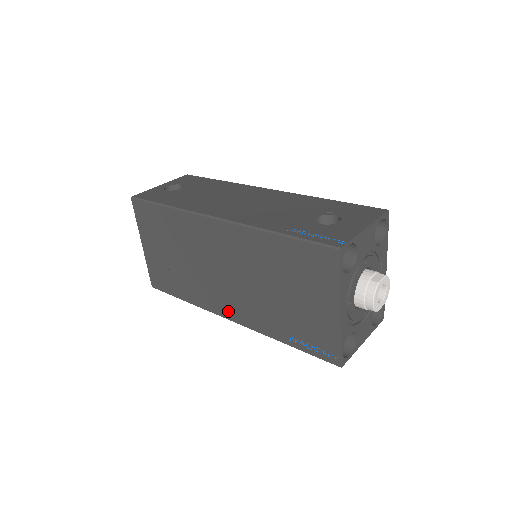
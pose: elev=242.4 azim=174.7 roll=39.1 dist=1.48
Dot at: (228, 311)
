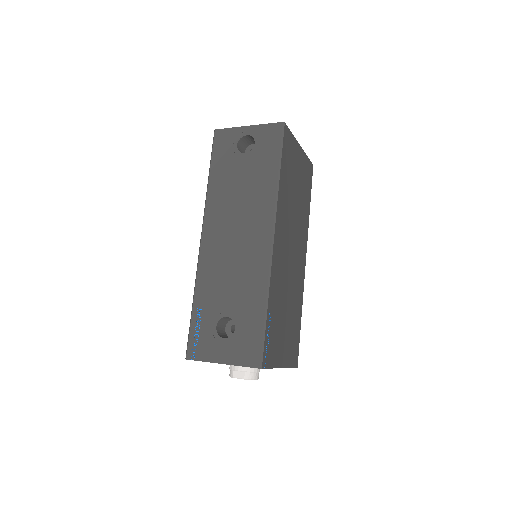
Dot at: occluded
